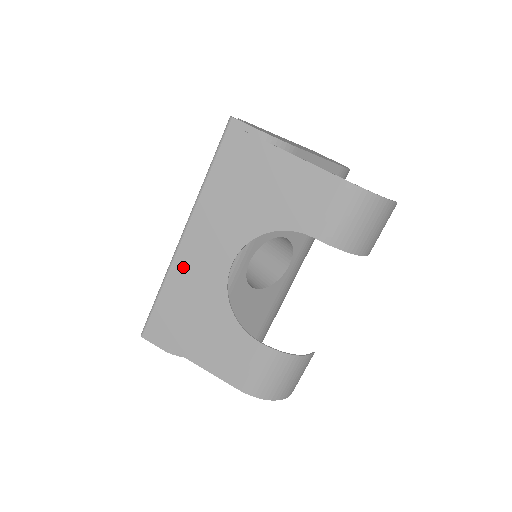
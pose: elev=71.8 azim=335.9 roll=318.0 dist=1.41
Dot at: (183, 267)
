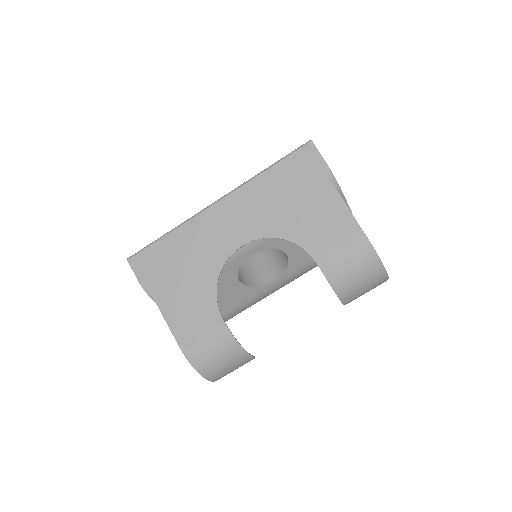
Dot at: (201, 226)
